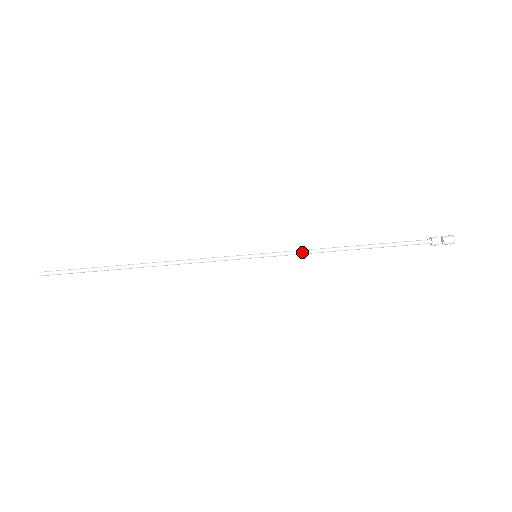
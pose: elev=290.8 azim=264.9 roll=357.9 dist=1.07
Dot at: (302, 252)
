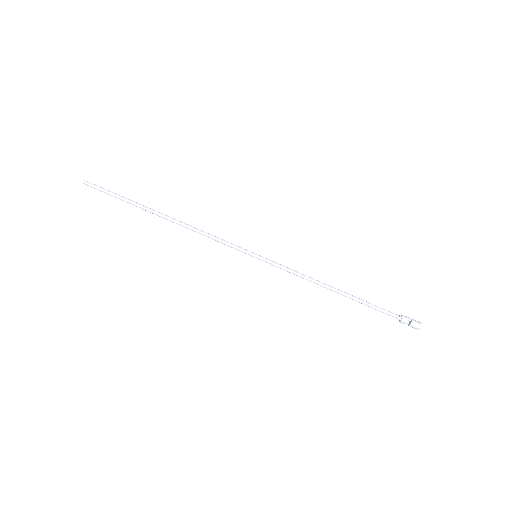
Dot at: (293, 273)
